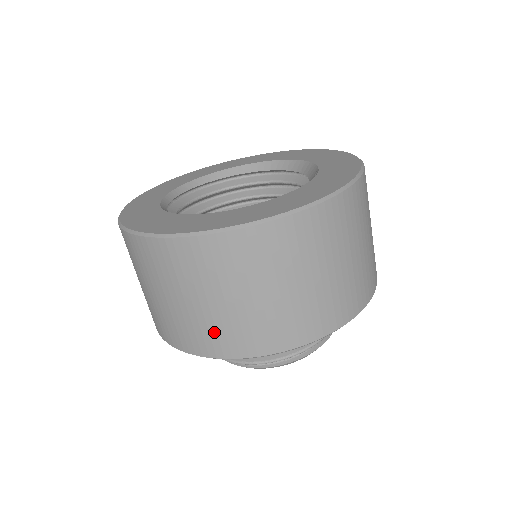
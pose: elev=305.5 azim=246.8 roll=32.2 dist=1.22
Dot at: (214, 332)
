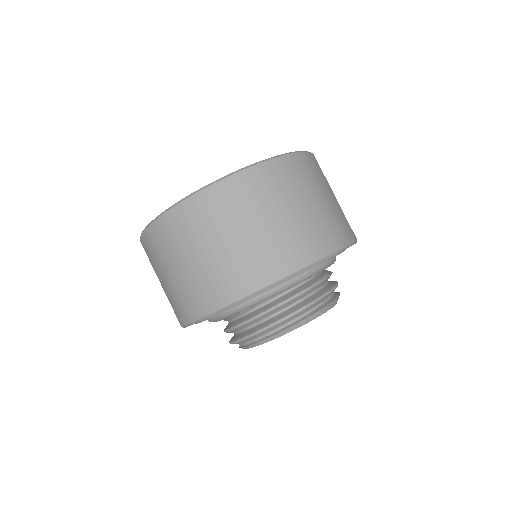
Dot at: (205, 286)
